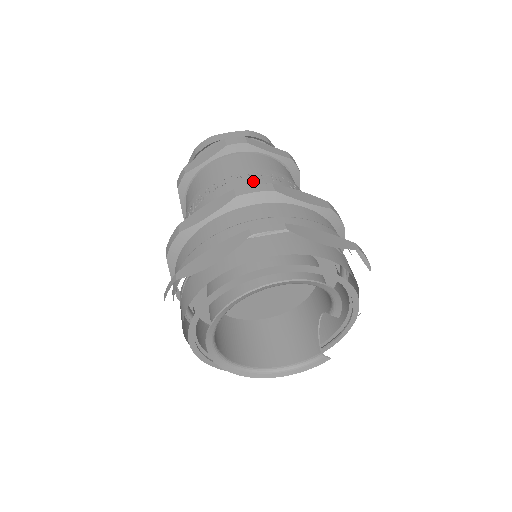
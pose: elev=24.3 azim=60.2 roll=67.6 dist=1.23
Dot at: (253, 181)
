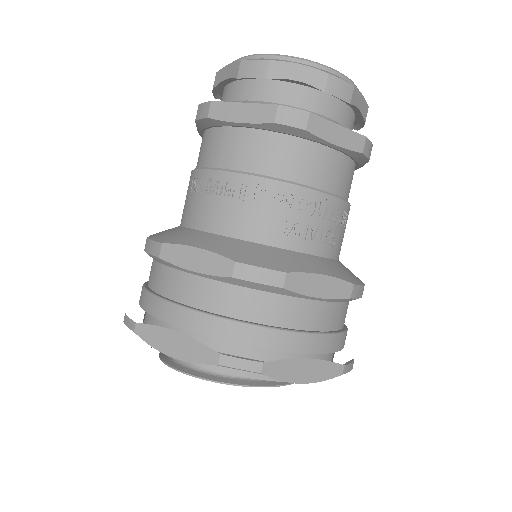
Dot at: (279, 213)
